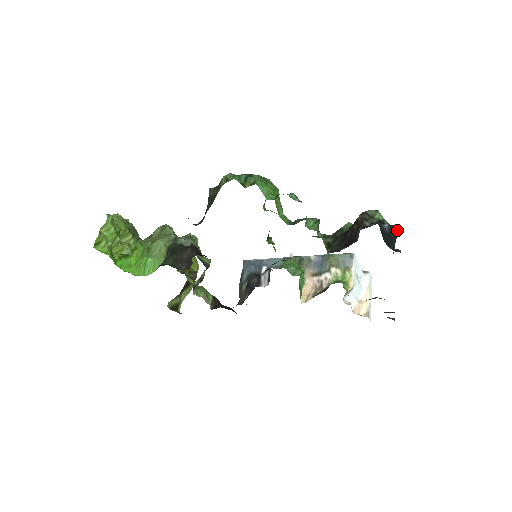
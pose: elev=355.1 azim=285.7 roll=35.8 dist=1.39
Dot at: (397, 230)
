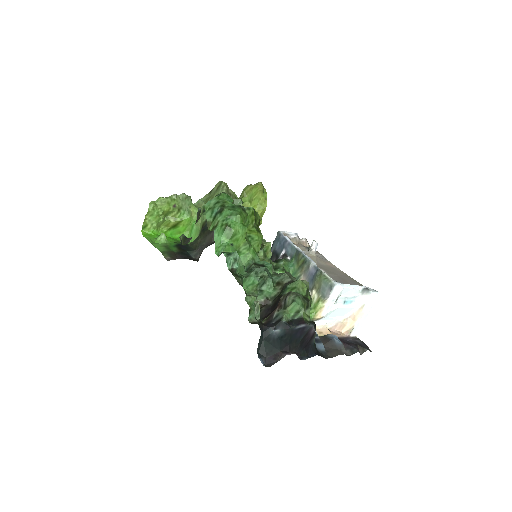
Dot at: (307, 326)
